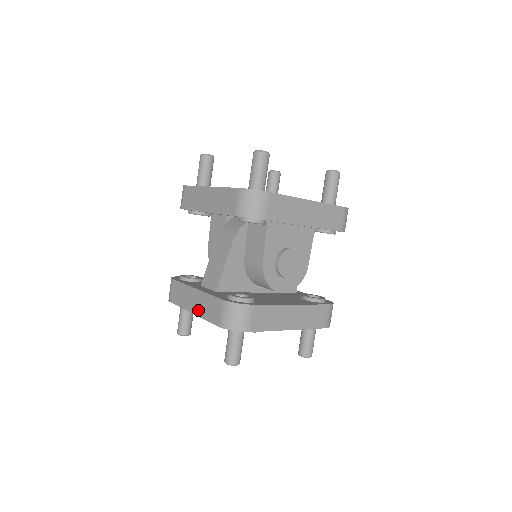
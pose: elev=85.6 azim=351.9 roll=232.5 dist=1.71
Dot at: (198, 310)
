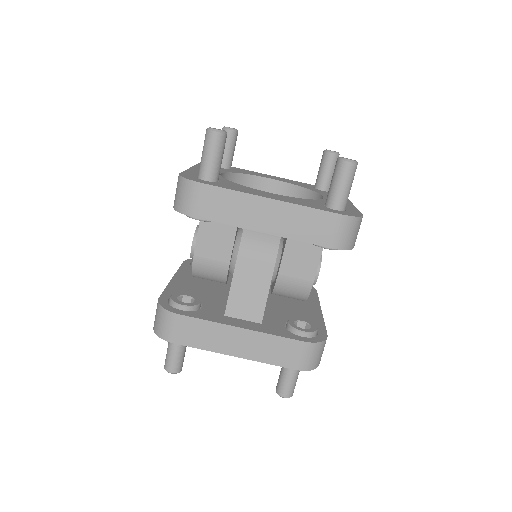
Dot at: (250, 353)
